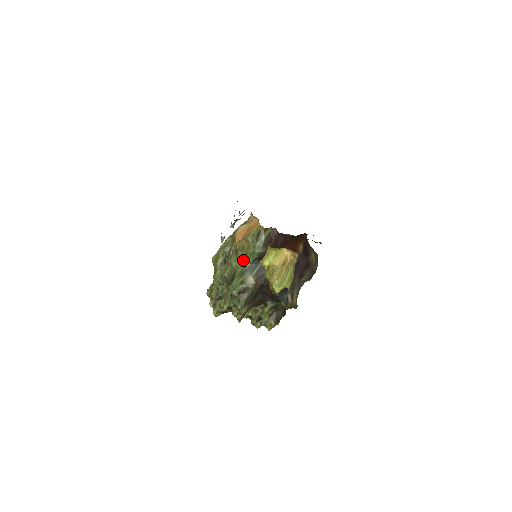
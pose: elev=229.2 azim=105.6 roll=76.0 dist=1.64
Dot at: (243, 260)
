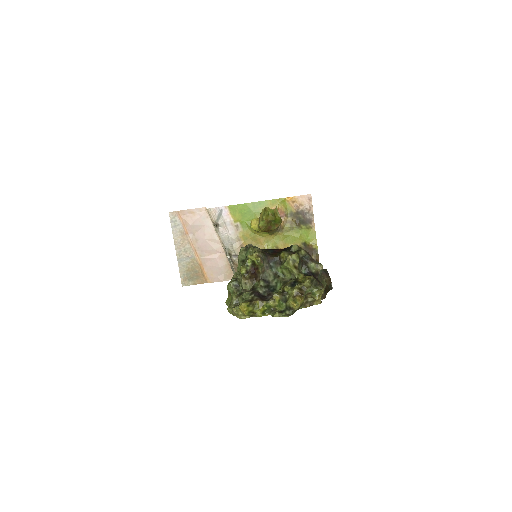
Dot at: occluded
